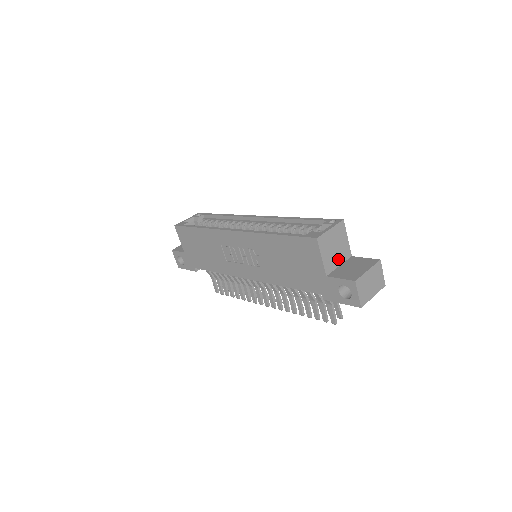
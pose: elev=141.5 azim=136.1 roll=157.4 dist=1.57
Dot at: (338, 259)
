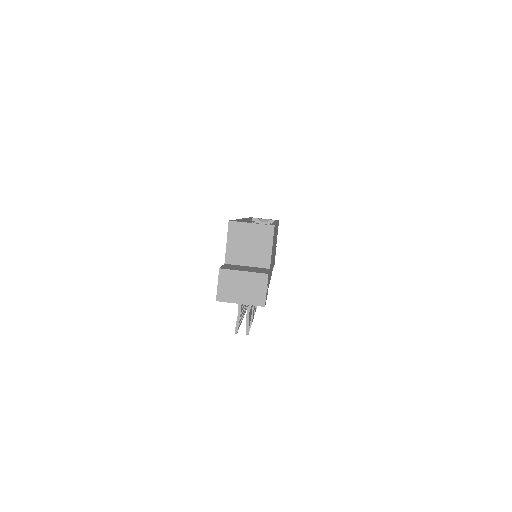
Dot at: (249, 259)
